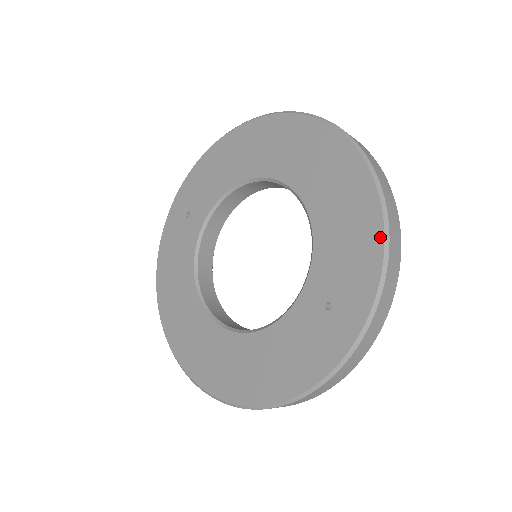
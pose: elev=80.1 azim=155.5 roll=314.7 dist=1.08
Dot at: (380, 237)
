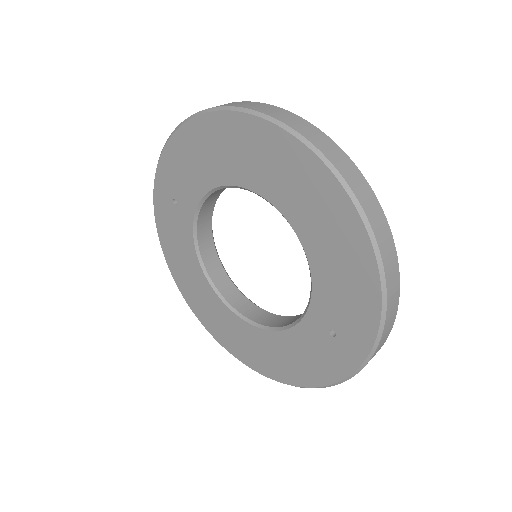
Dot at: (377, 293)
